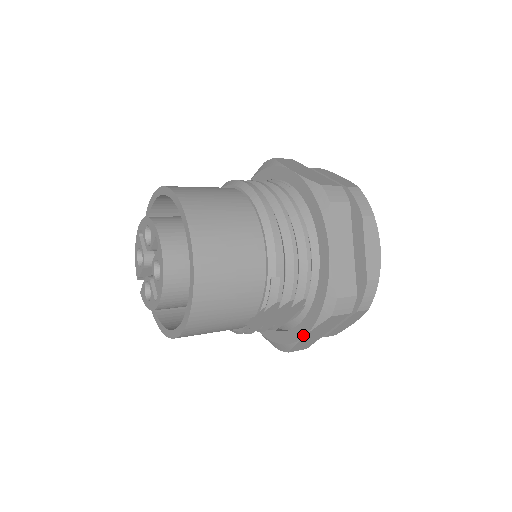
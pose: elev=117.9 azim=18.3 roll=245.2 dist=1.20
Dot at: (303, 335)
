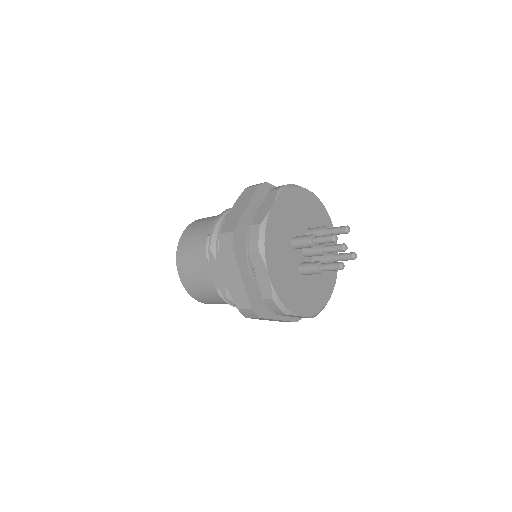
Dot at: (226, 279)
